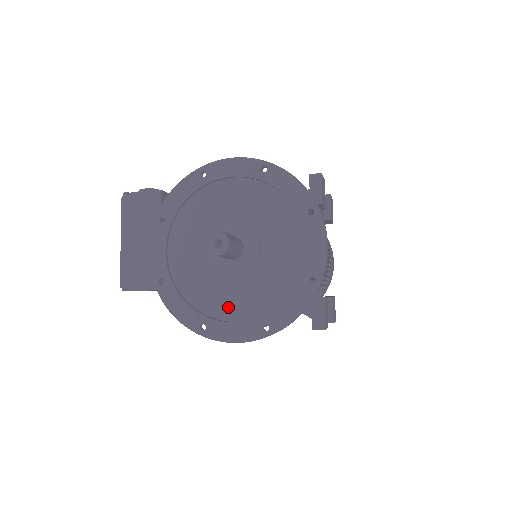
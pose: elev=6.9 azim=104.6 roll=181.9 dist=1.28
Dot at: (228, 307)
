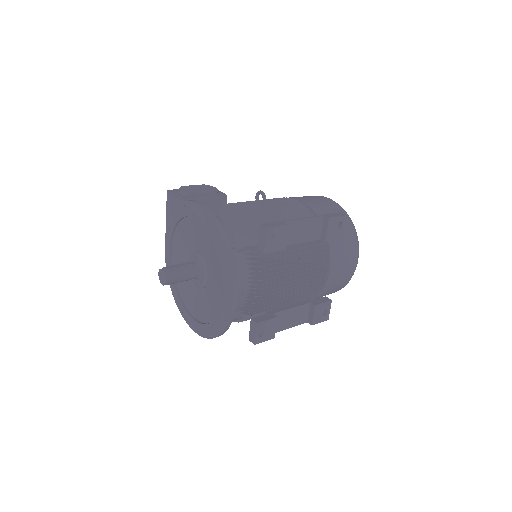
Dot at: (193, 306)
